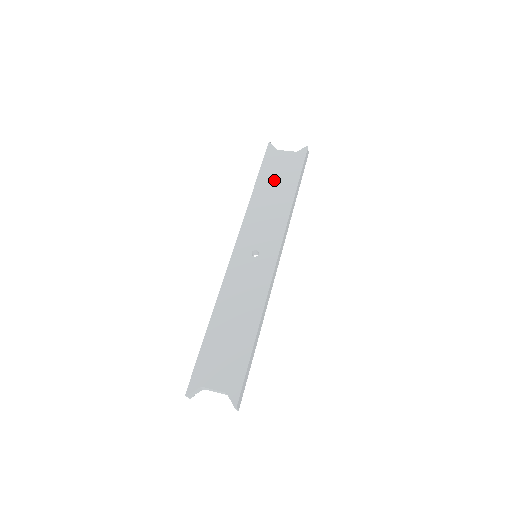
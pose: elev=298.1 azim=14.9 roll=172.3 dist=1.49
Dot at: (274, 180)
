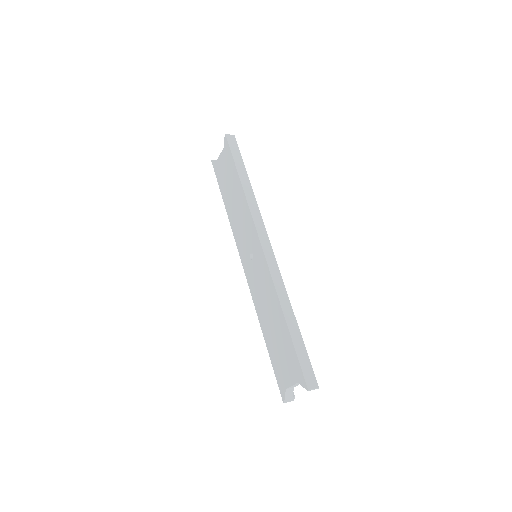
Dot at: (228, 186)
